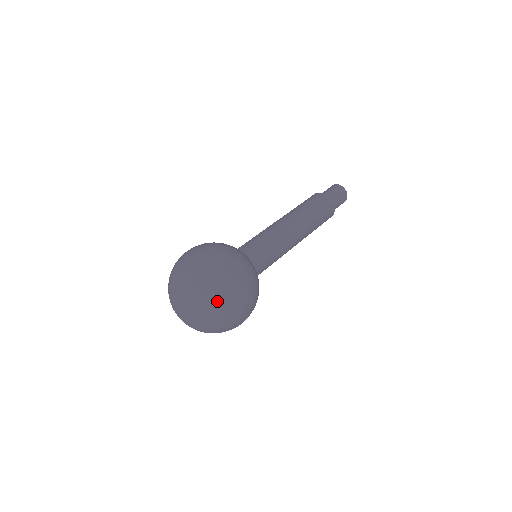
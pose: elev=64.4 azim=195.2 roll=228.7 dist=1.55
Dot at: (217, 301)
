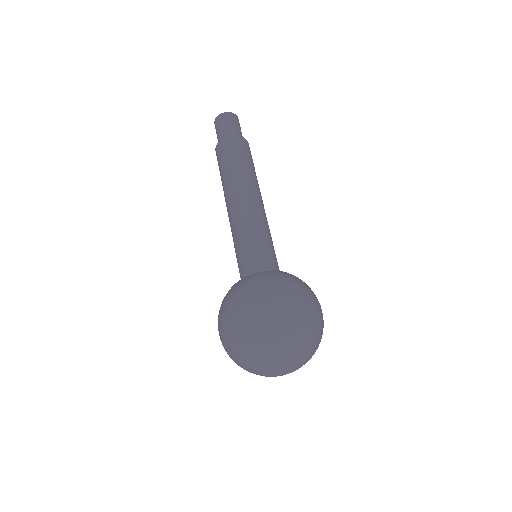
Dot at: (318, 340)
